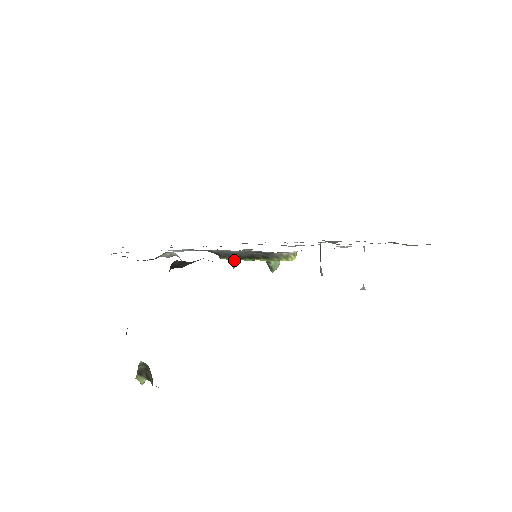
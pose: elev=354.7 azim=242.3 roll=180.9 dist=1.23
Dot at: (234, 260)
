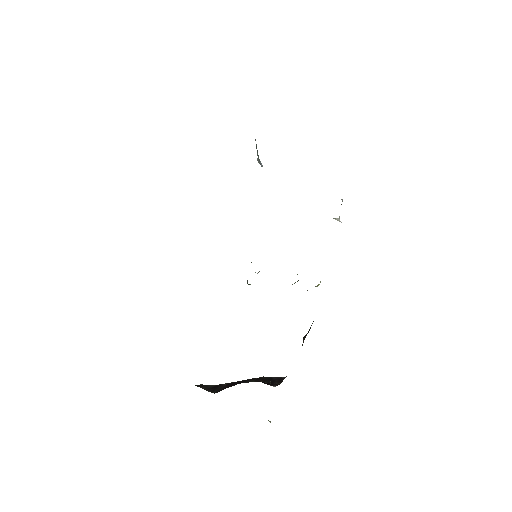
Dot at: occluded
